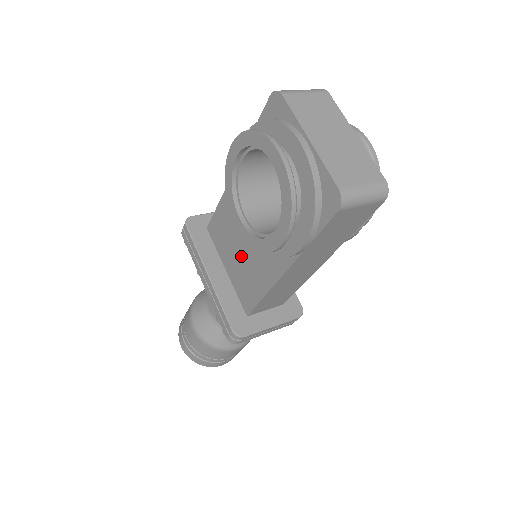
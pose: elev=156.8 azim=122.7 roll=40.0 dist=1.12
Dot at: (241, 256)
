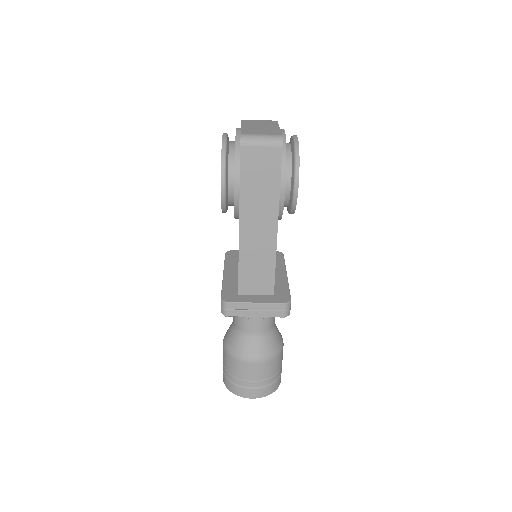
Dot at: occluded
